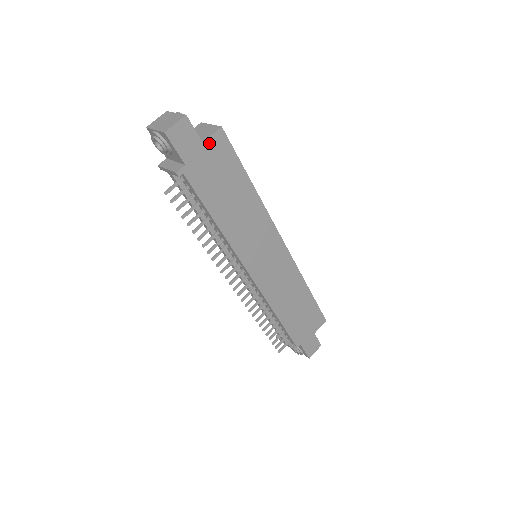
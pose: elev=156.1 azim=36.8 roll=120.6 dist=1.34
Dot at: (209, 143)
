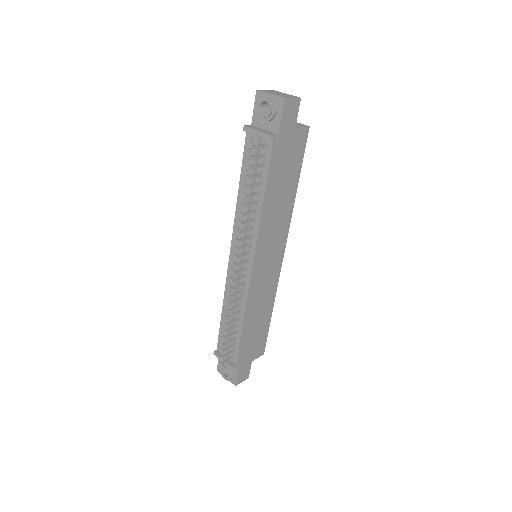
Dot at: (298, 131)
